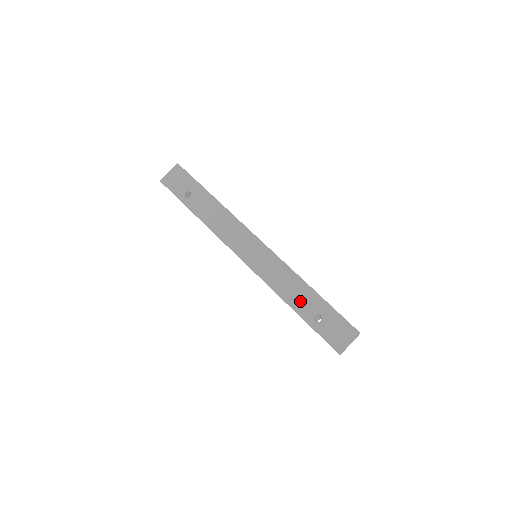
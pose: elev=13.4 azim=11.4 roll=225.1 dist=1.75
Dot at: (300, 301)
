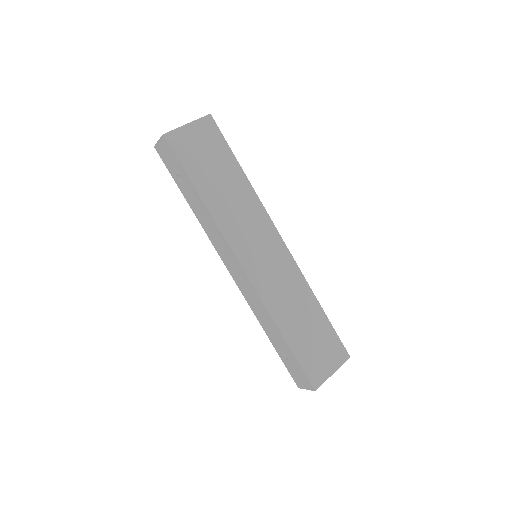
Dot at: (273, 336)
